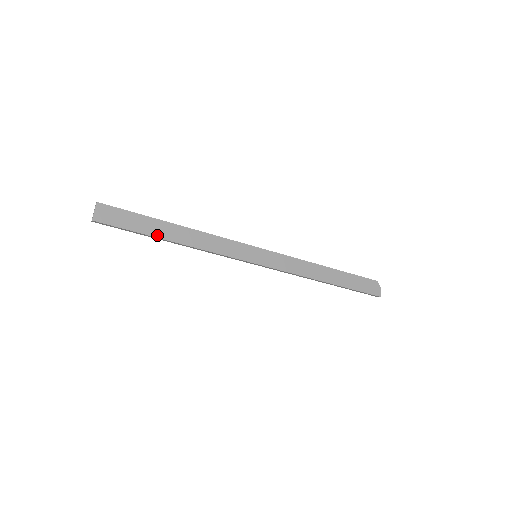
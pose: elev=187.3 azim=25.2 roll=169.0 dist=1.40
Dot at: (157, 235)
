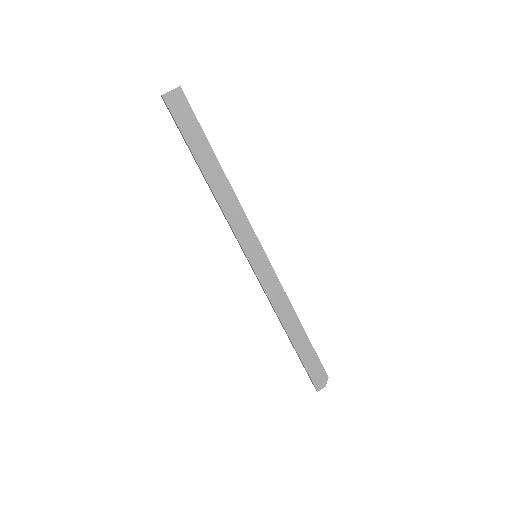
Dot at: (198, 159)
